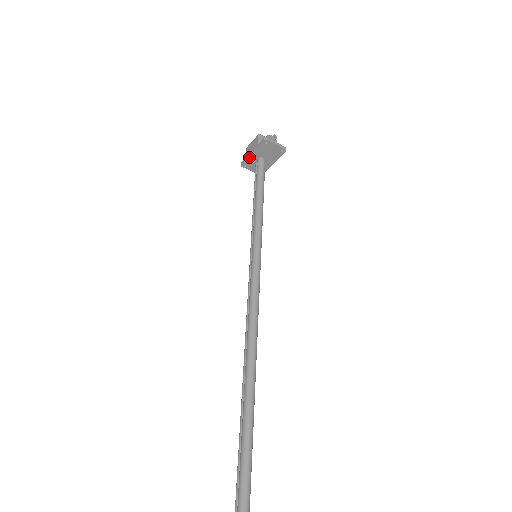
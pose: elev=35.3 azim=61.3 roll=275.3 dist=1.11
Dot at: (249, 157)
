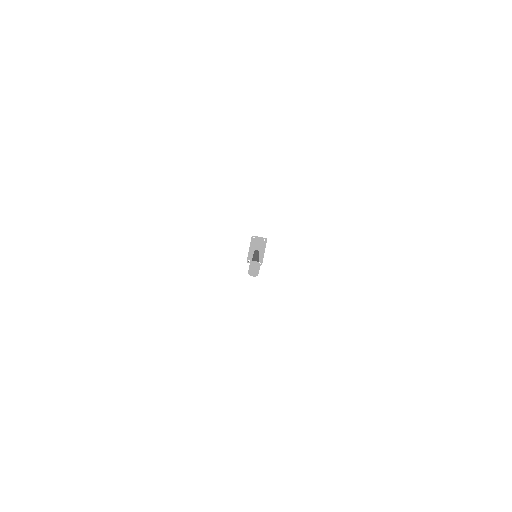
Dot at: (249, 253)
